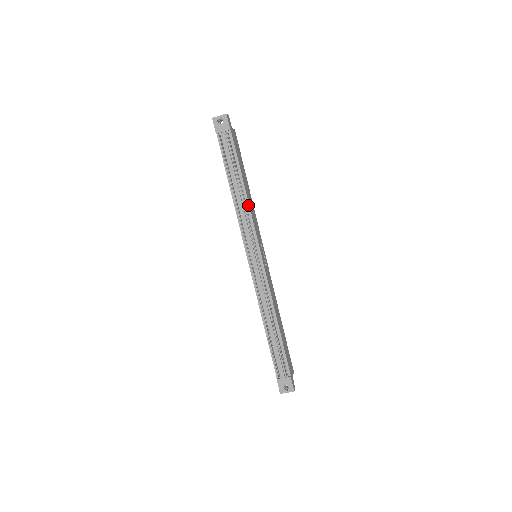
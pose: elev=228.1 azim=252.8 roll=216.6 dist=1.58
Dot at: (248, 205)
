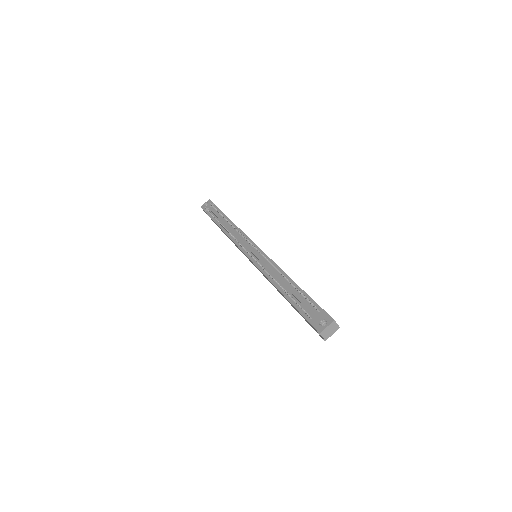
Dot at: (236, 227)
